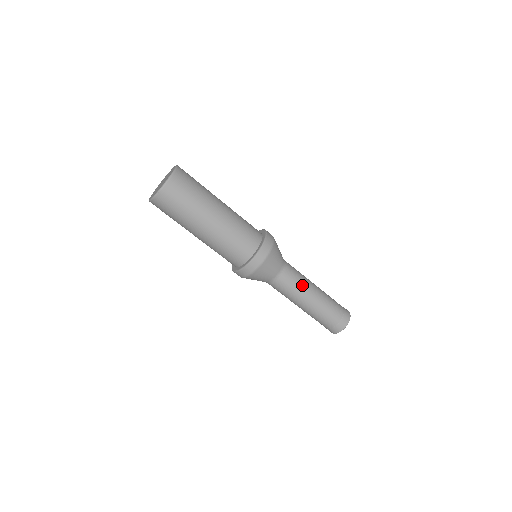
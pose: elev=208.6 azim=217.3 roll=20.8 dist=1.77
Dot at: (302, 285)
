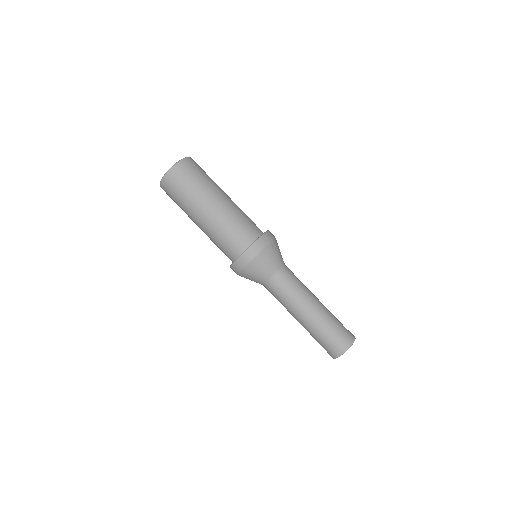
Dot at: (303, 288)
